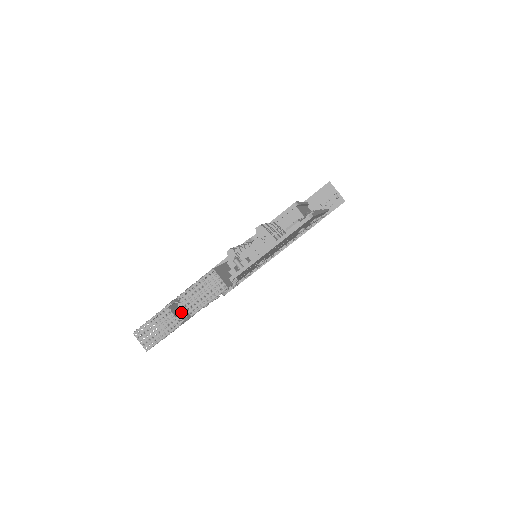
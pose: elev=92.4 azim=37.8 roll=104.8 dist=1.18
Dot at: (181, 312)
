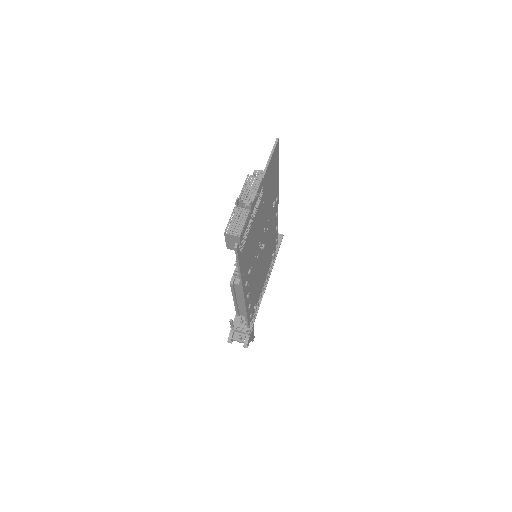
Dot at: (246, 202)
